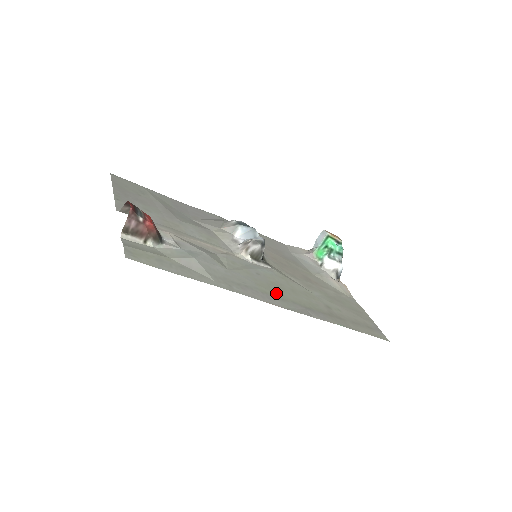
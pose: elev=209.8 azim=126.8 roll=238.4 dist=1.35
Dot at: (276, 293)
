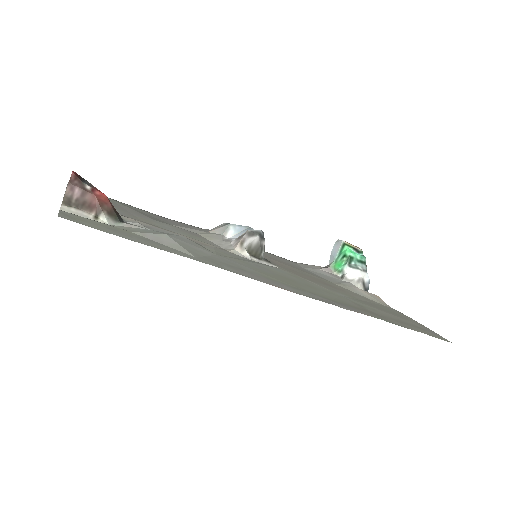
Dot at: (286, 282)
